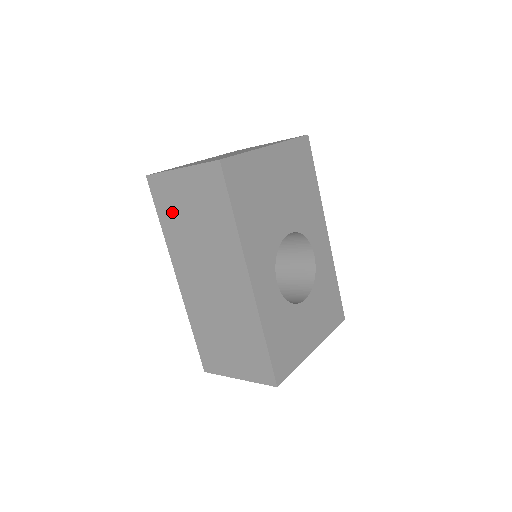
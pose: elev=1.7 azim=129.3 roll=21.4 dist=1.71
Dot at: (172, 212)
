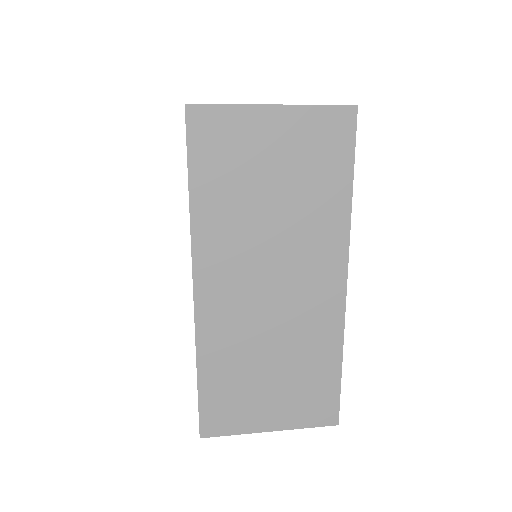
Dot at: (227, 174)
